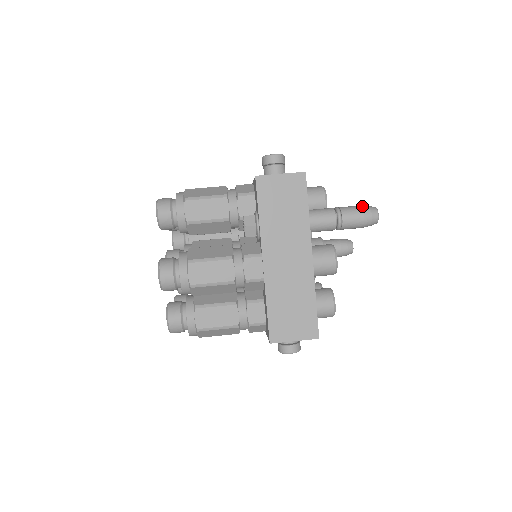
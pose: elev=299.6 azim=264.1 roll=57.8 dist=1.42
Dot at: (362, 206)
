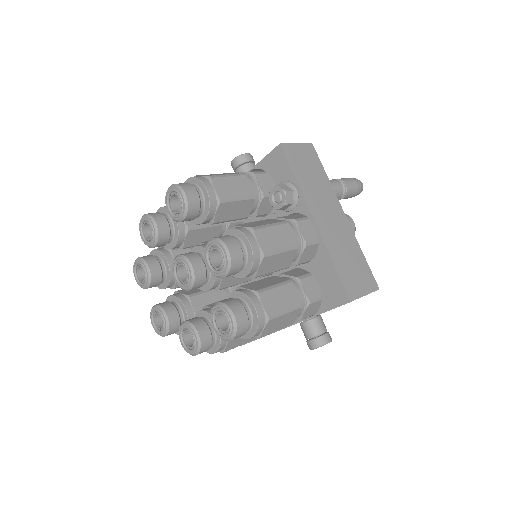
Dot at: occluded
